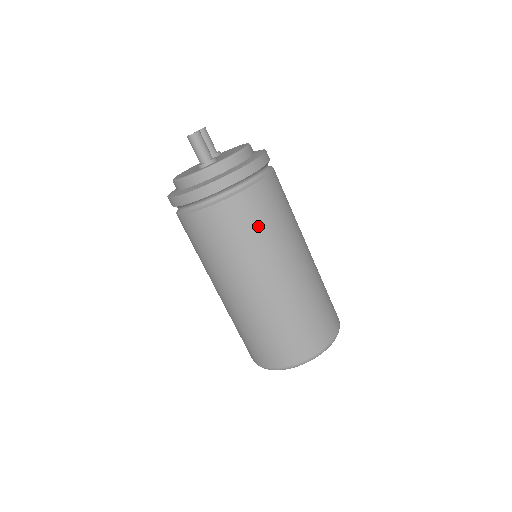
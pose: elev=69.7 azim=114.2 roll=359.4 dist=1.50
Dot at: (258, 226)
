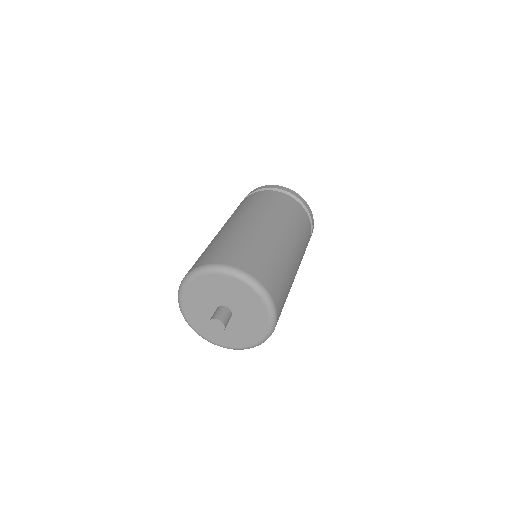
Dot at: (299, 222)
